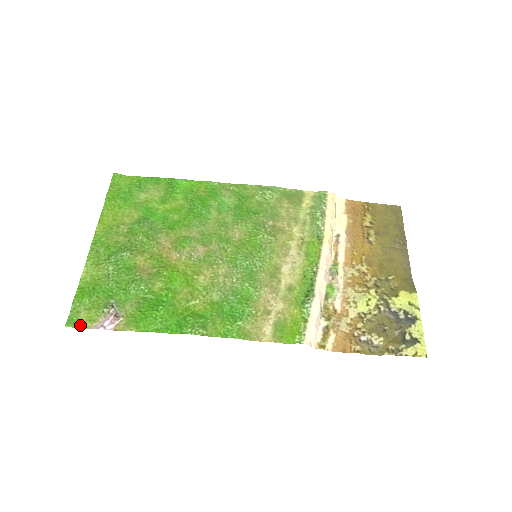
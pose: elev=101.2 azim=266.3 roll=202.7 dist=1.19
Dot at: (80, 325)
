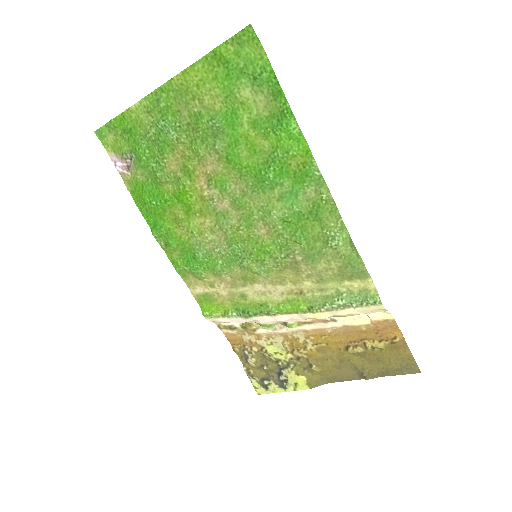
Dot at: (104, 143)
